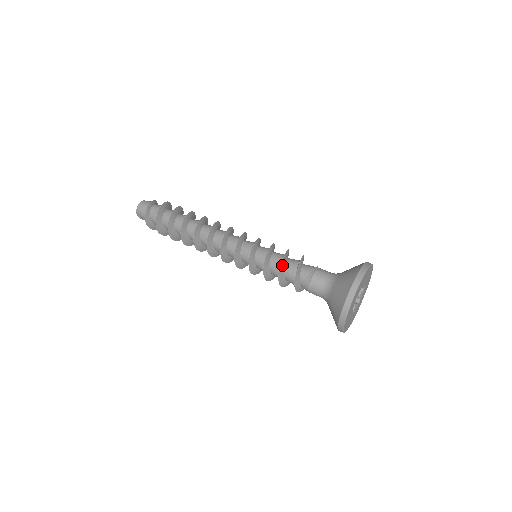
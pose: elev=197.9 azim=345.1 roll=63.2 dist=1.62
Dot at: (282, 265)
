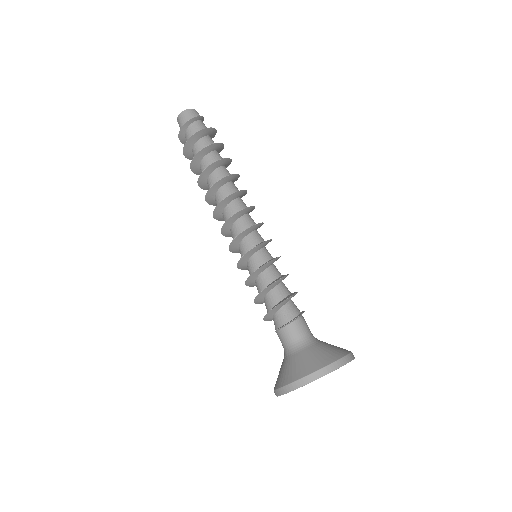
Dot at: (259, 297)
